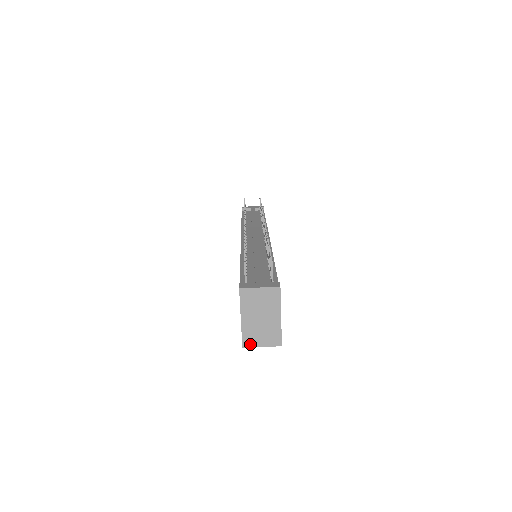
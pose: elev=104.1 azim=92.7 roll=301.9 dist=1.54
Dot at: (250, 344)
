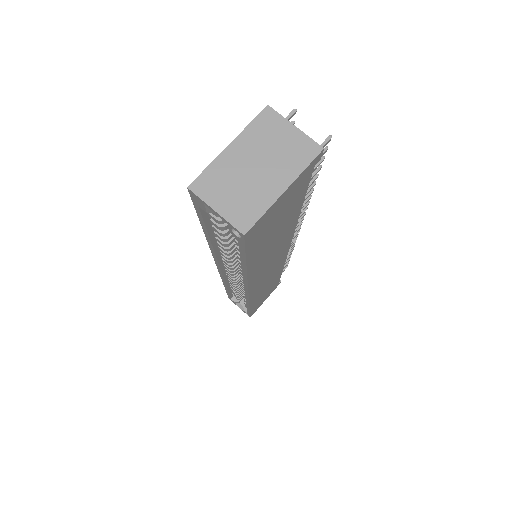
Dot at: (203, 191)
